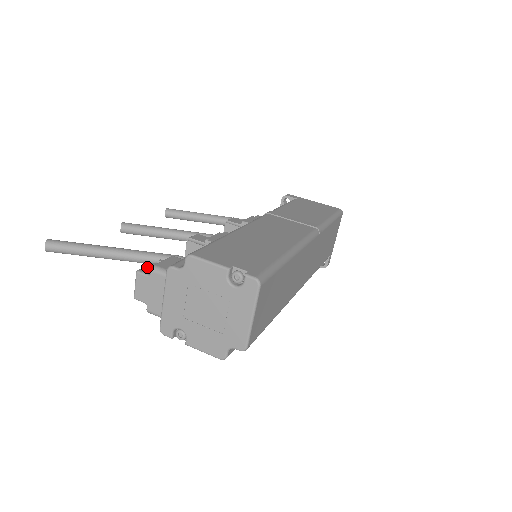
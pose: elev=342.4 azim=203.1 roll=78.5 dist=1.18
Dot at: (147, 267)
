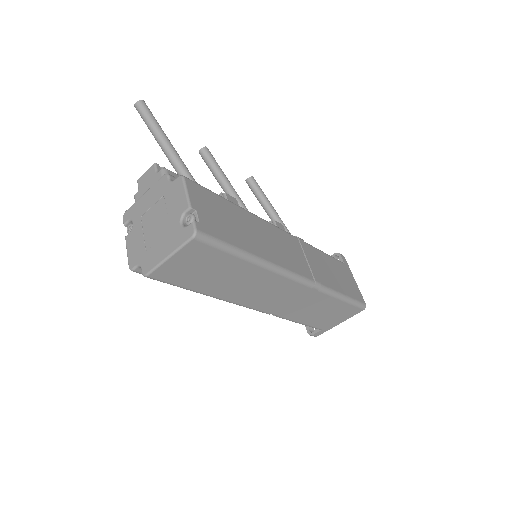
Dot at: occluded
